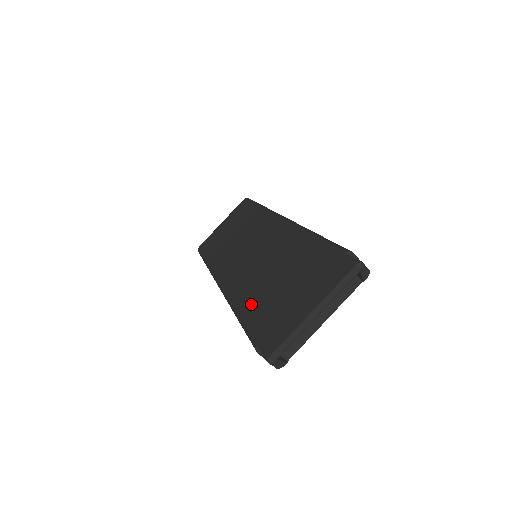
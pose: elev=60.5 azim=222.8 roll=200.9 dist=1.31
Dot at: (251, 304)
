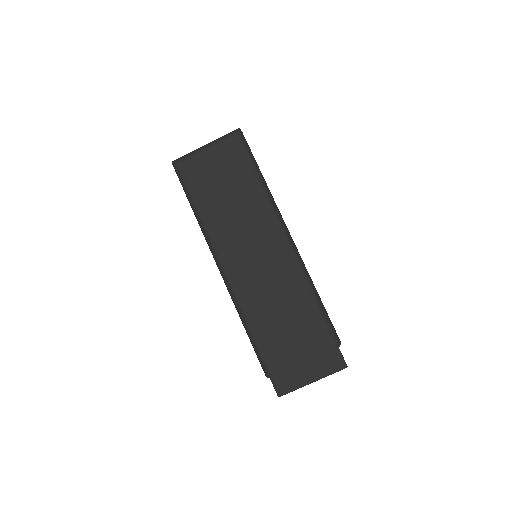
Dot at: (263, 334)
